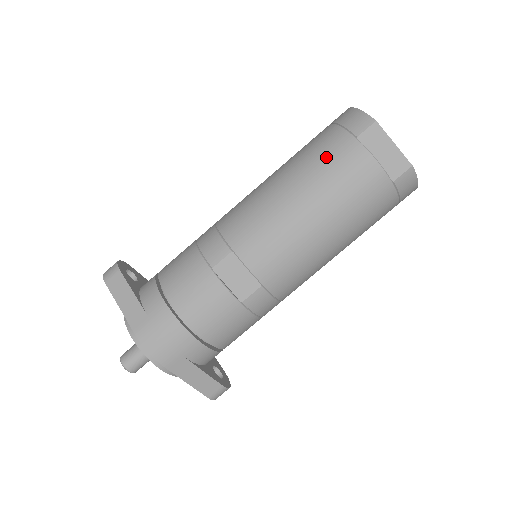
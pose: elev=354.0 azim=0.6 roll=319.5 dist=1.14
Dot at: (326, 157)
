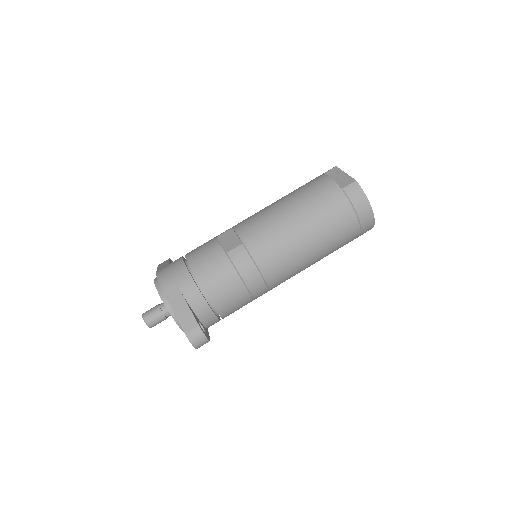
Dot at: (303, 185)
